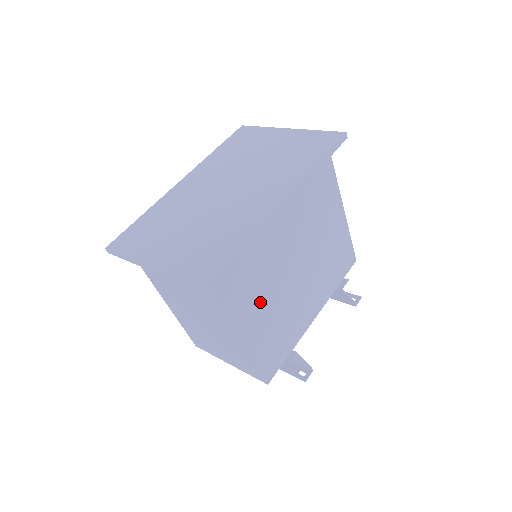
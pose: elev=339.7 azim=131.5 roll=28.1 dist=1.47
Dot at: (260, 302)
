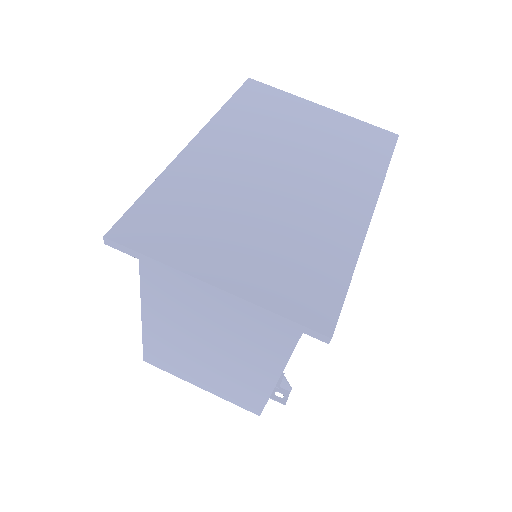
Dot at: occluded
